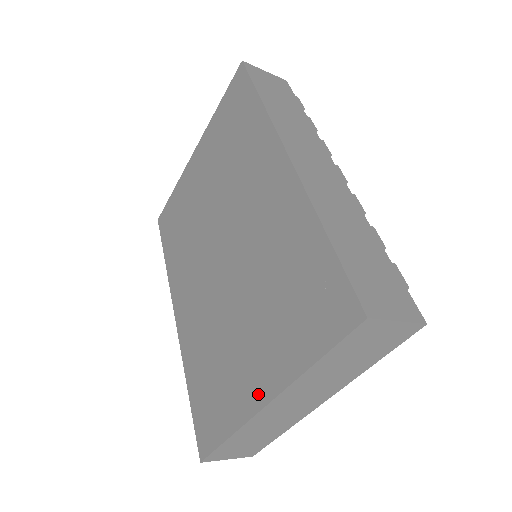
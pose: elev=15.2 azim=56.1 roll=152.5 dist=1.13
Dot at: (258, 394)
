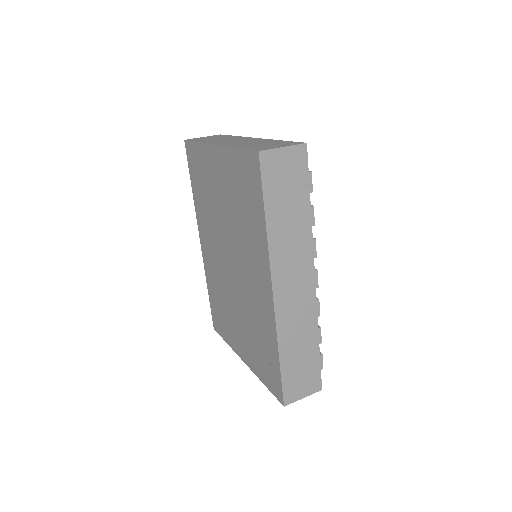
Dot at: (241, 353)
